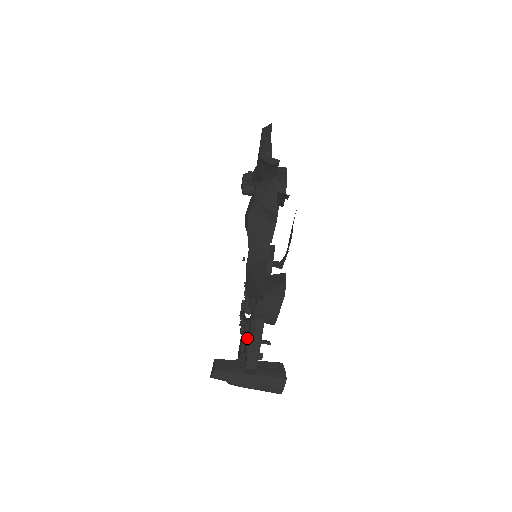
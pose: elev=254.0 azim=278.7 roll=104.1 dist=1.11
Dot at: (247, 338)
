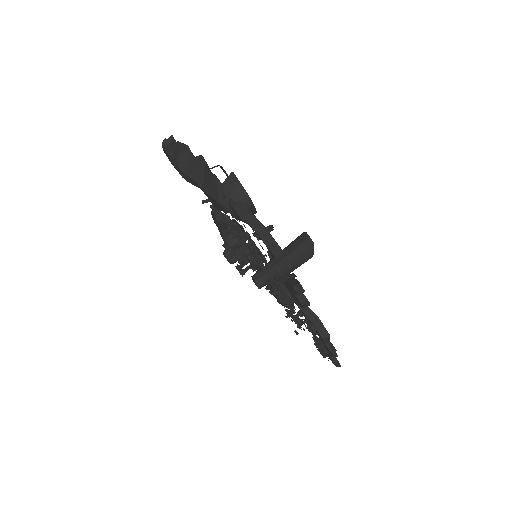
Dot at: (285, 281)
